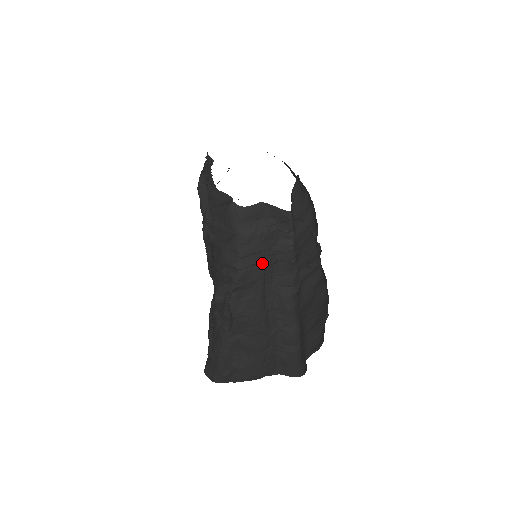
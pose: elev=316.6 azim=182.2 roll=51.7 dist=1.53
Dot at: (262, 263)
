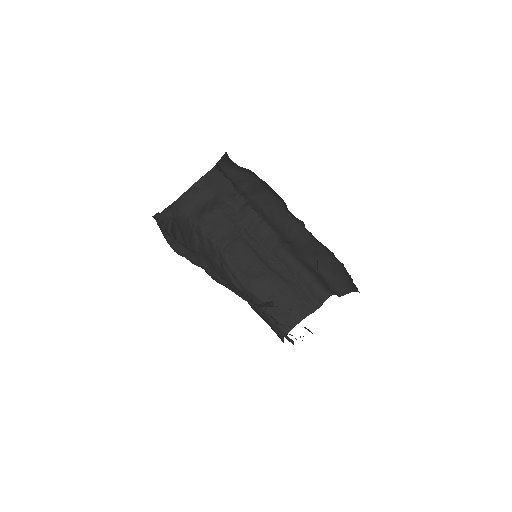
Dot at: (239, 237)
